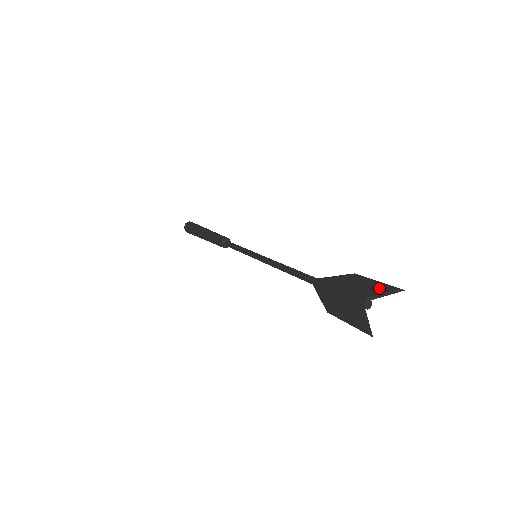
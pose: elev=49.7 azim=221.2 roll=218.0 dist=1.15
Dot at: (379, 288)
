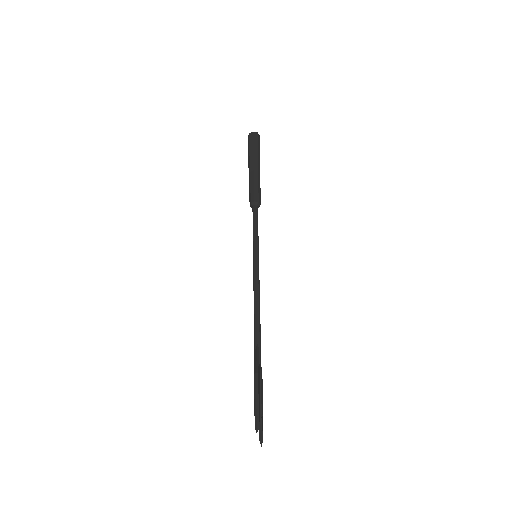
Dot at: (255, 412)
